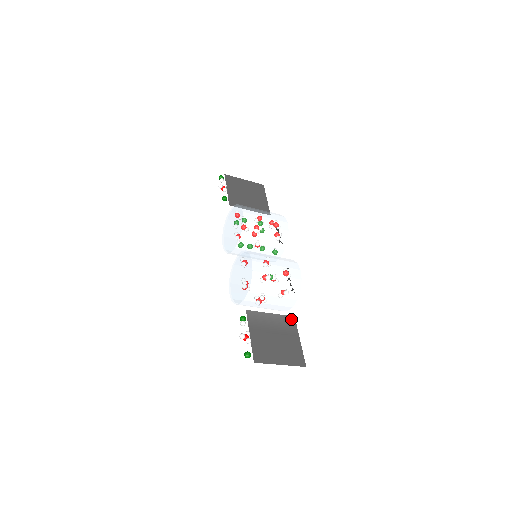
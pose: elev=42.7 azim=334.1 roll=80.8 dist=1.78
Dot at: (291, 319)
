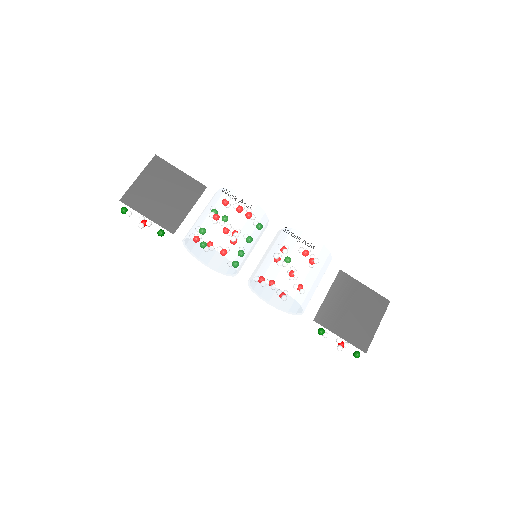
Dot at: (341, 276)
